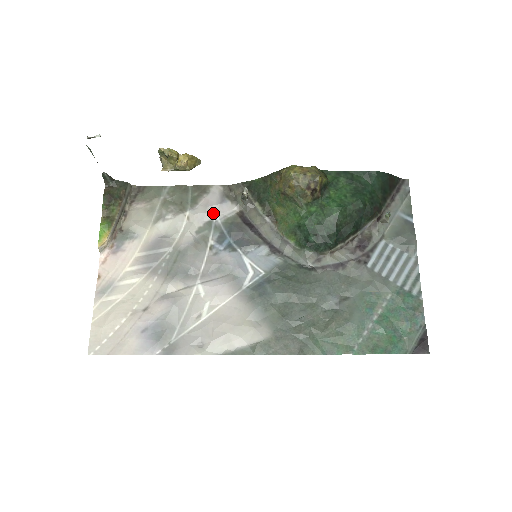
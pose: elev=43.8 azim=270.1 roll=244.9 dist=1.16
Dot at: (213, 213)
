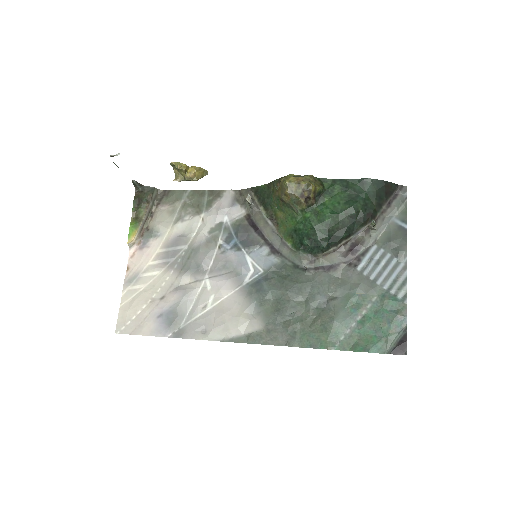
Dot at: (224, 215)
